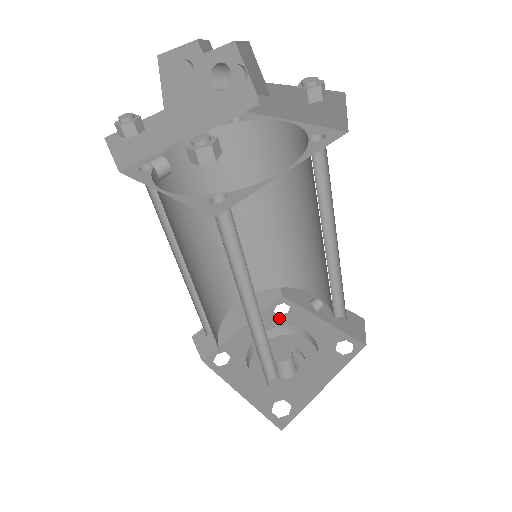
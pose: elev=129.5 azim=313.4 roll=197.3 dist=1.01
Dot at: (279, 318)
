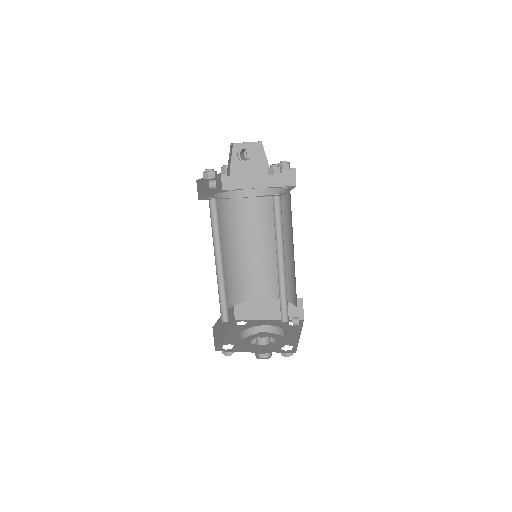
Dot at: (286, 325)
